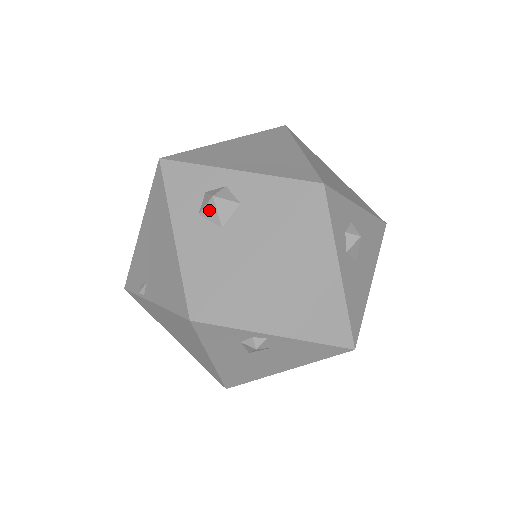
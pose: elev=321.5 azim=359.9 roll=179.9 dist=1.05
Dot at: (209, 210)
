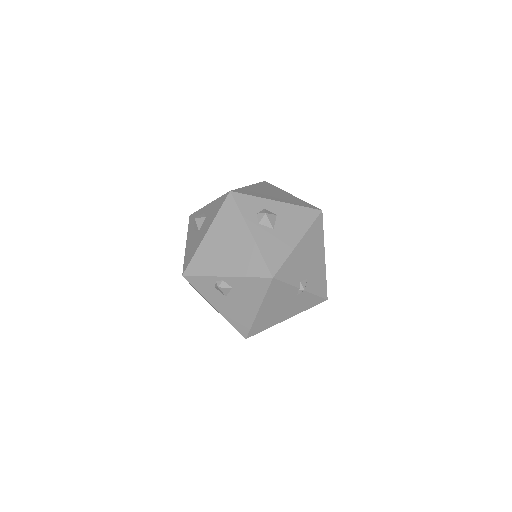
Dot at: (195, 226)
